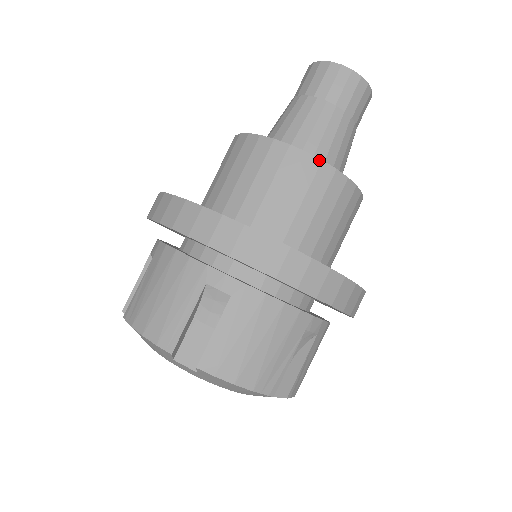
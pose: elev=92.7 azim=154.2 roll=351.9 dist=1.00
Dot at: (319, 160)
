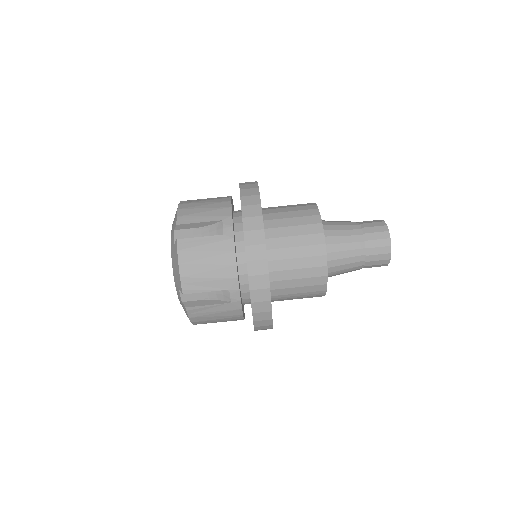
Dot at: (324, 242)
